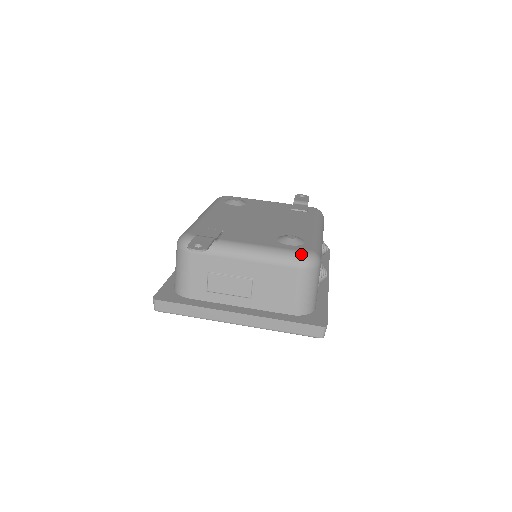
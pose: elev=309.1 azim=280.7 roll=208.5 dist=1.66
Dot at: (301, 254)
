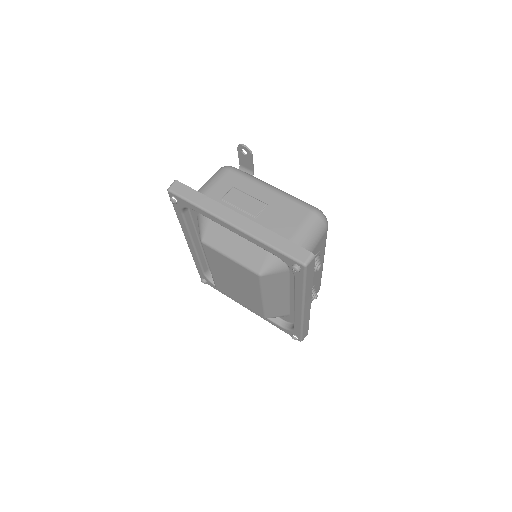
Dot at: occluded
